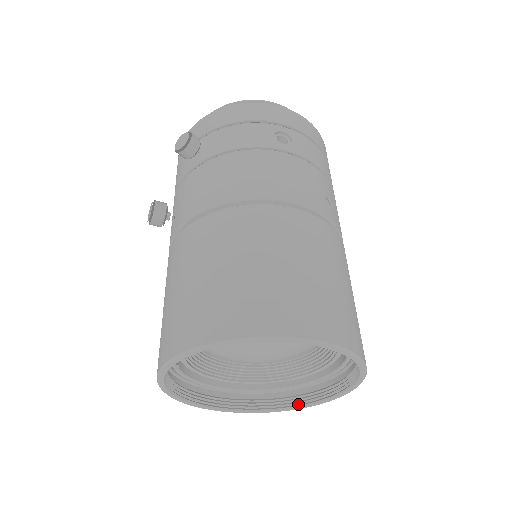
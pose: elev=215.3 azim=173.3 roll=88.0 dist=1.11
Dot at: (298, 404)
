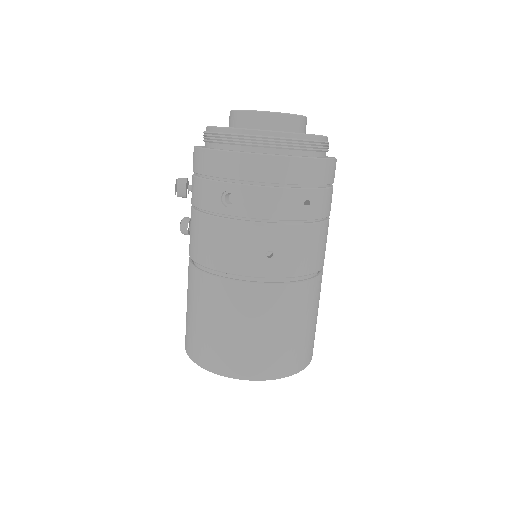
Dot at: occluded
